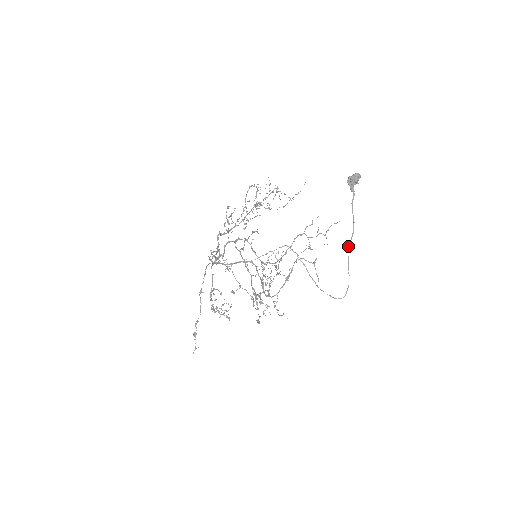
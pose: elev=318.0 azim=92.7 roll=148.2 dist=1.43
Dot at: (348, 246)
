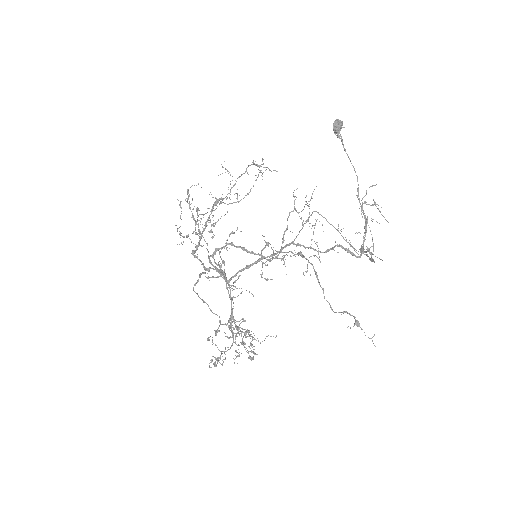
Dot at: (358, 195)
